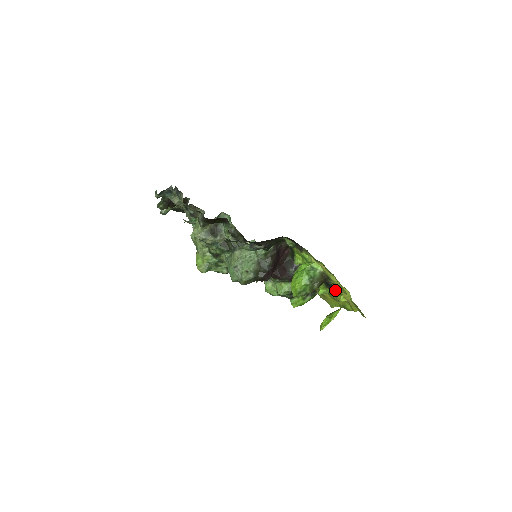
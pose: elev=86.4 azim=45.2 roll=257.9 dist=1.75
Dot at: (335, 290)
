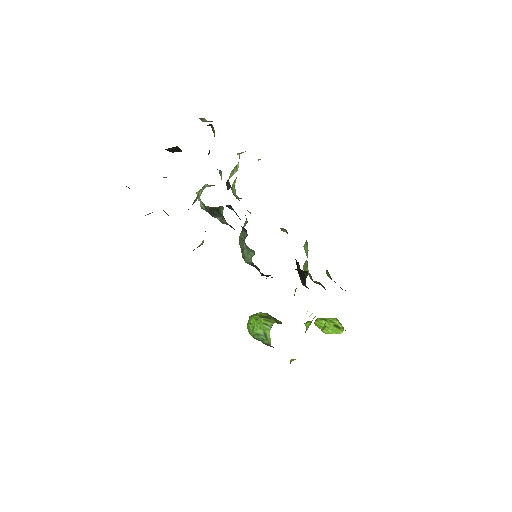
Dot at: occluded
